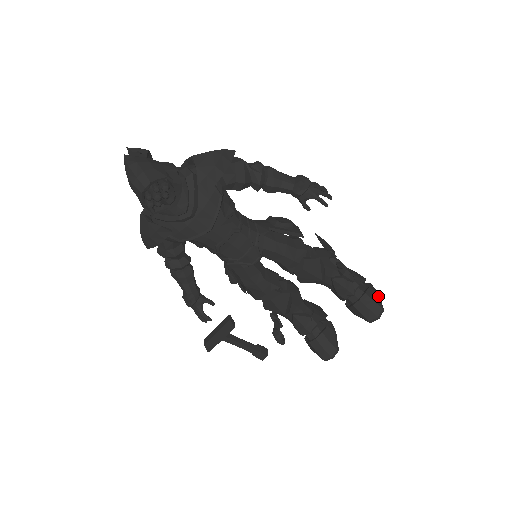
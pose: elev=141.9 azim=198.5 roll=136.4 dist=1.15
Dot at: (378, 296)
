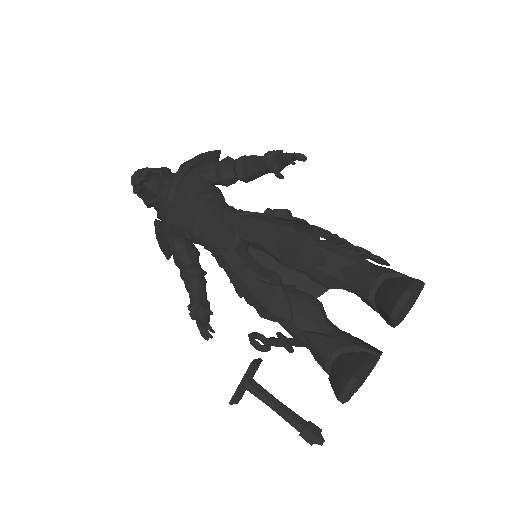
Dot at: (414, 283)
